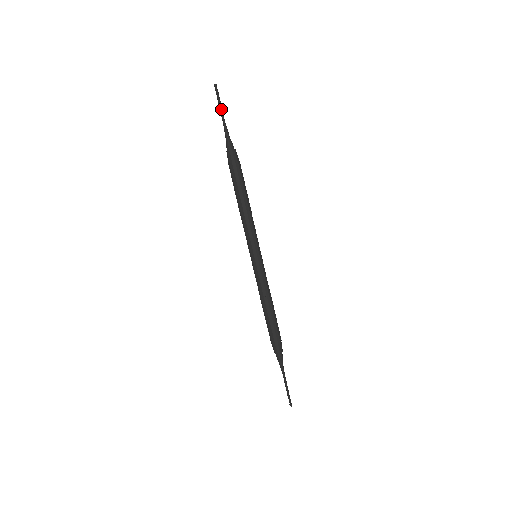
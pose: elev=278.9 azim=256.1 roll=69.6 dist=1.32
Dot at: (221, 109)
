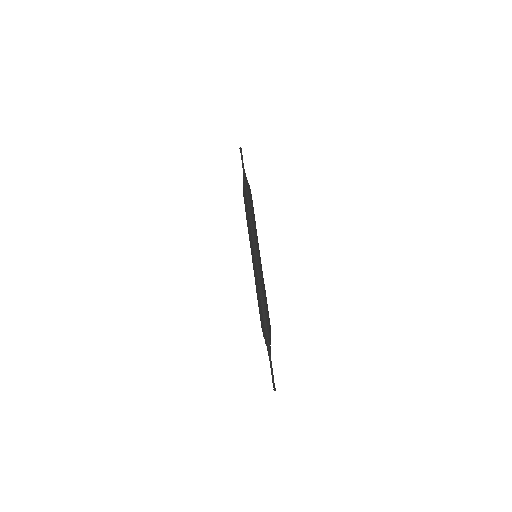
Dot at: (242, 160)
